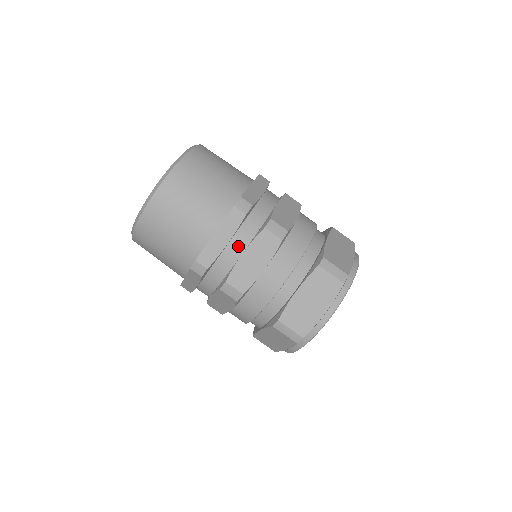
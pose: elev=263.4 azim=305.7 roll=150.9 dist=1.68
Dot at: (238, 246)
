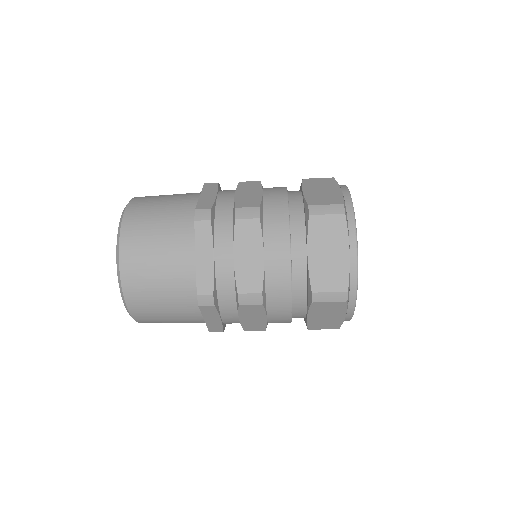
Dot at: (231, 317)
